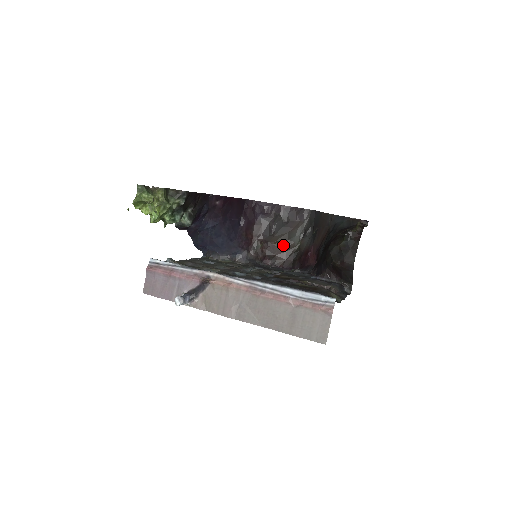
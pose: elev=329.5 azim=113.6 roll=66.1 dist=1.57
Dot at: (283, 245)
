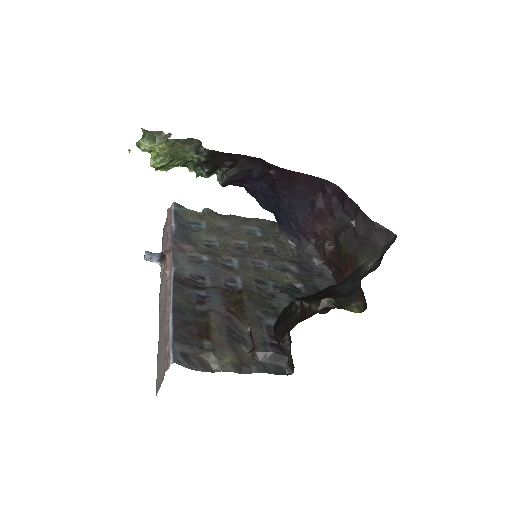
Dot at: (350, 260)
